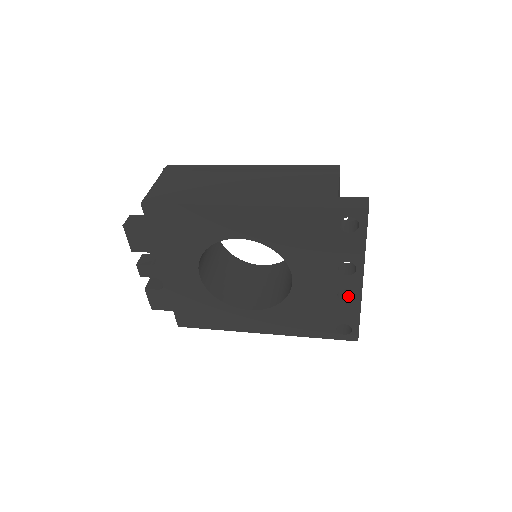
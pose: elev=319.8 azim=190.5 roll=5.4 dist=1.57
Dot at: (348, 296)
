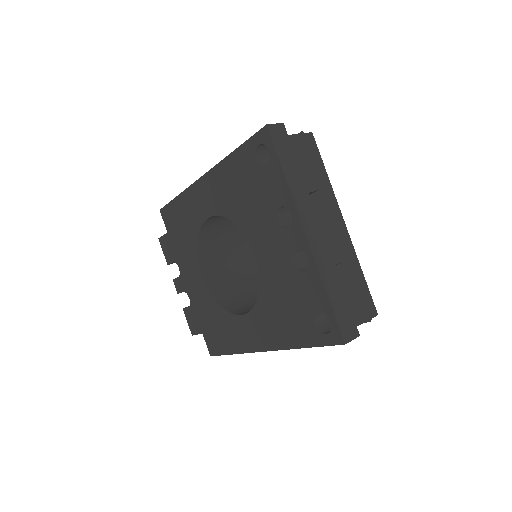
Dot at: occluded
